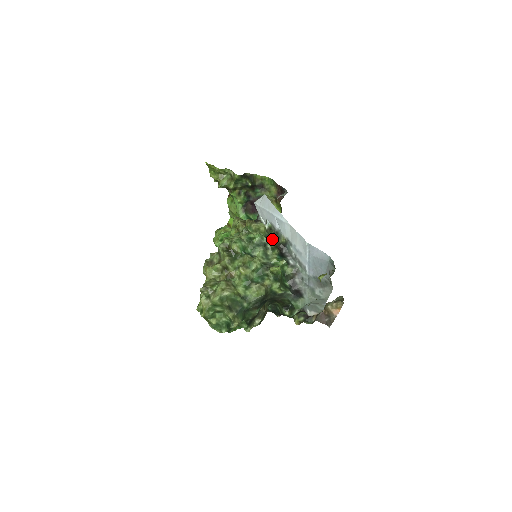
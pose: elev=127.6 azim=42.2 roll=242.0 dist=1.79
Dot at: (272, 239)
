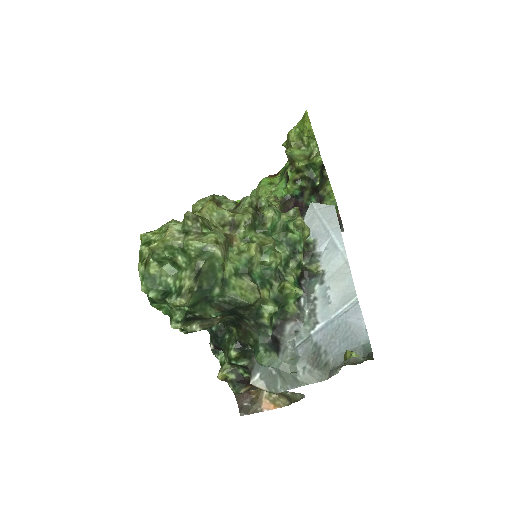
Dot at: occluded
